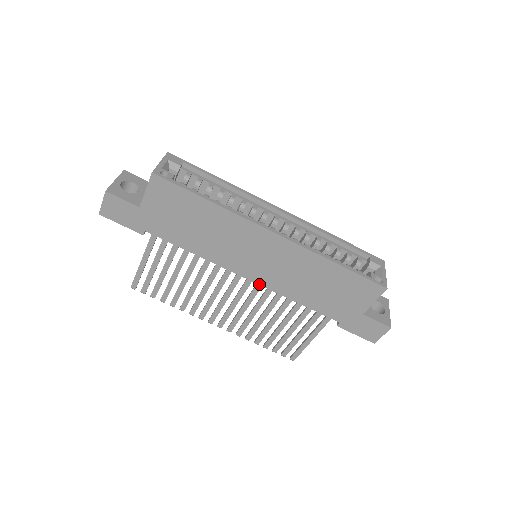
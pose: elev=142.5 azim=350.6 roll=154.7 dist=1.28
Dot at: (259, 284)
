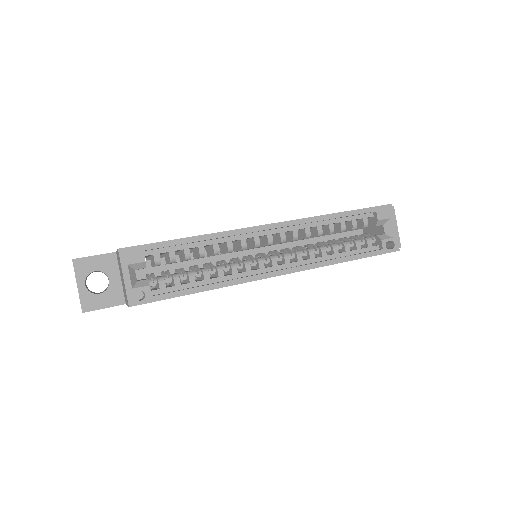
Dot at: occluded
